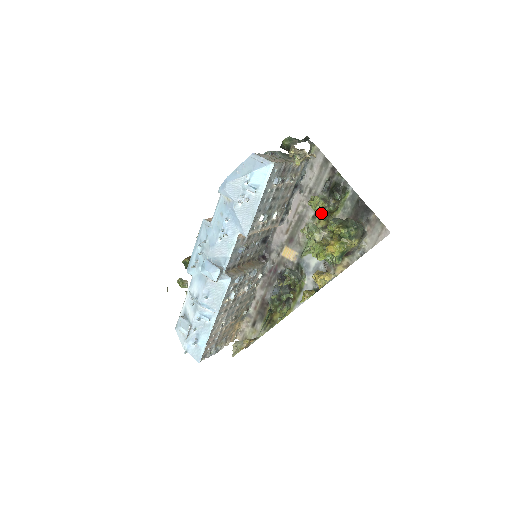
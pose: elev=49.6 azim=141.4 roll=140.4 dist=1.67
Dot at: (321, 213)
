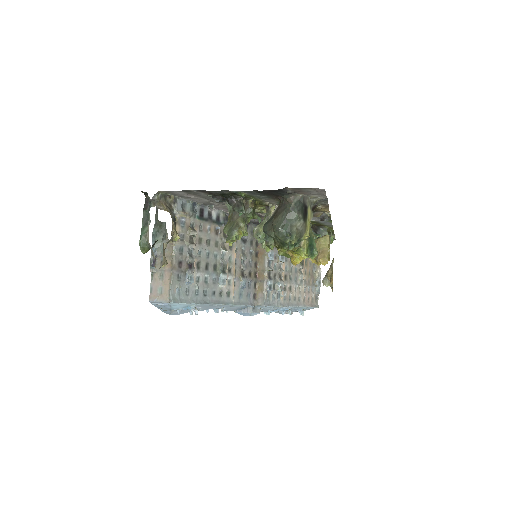
Dot at: occluded
